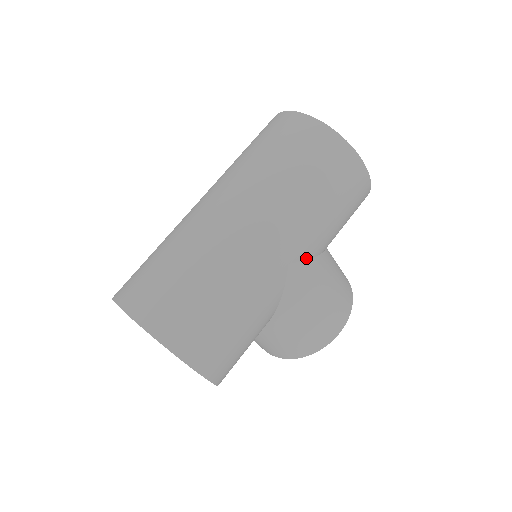
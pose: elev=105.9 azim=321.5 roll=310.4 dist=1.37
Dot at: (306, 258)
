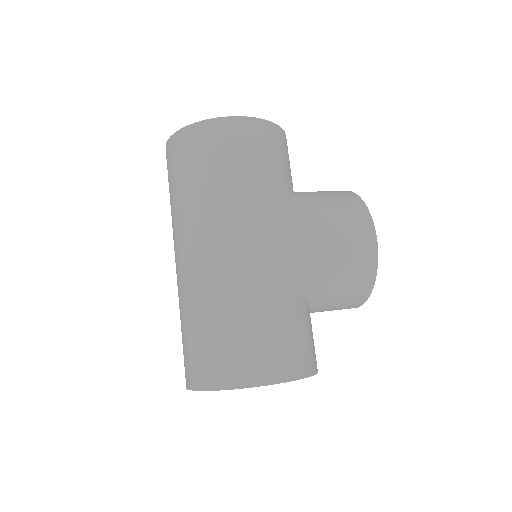
Dot at: (267, 224)
